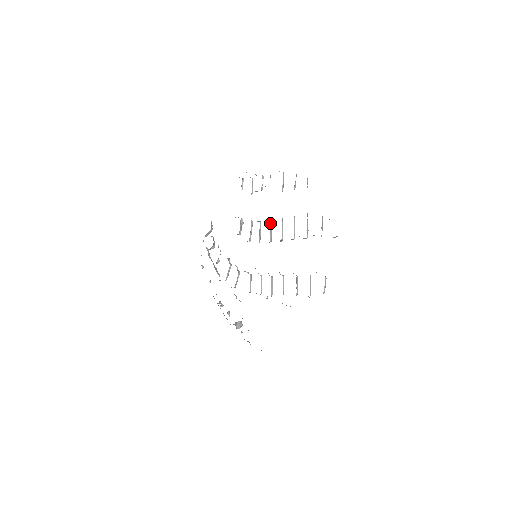
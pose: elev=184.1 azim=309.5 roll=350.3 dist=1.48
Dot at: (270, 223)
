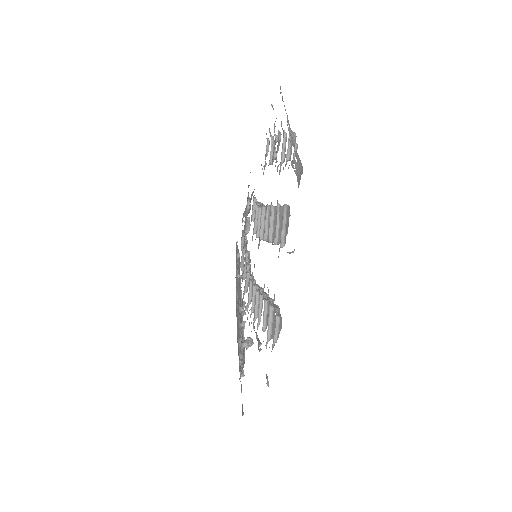
Dot at: (262, 211)
